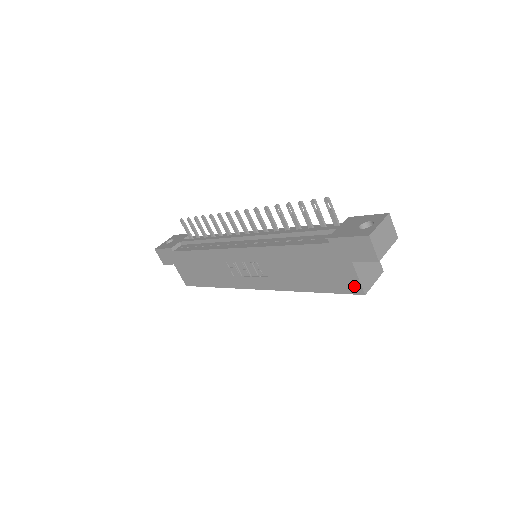
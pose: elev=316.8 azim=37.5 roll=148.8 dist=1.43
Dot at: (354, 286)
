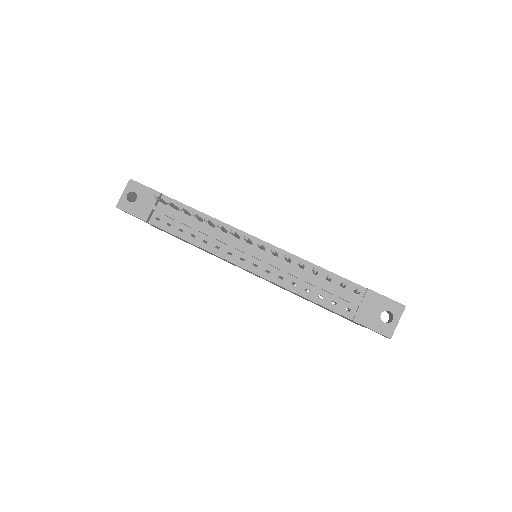
Dot at: (355, 323)
